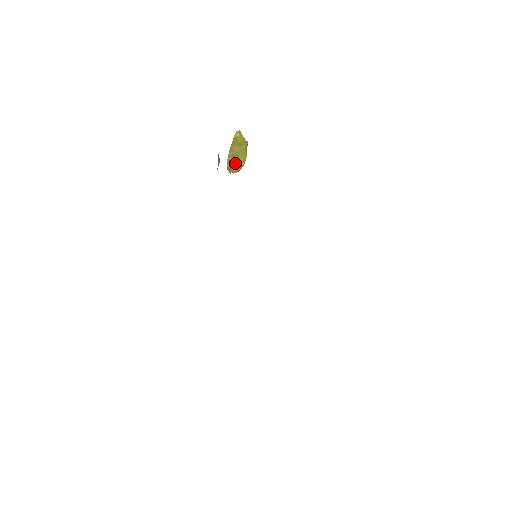
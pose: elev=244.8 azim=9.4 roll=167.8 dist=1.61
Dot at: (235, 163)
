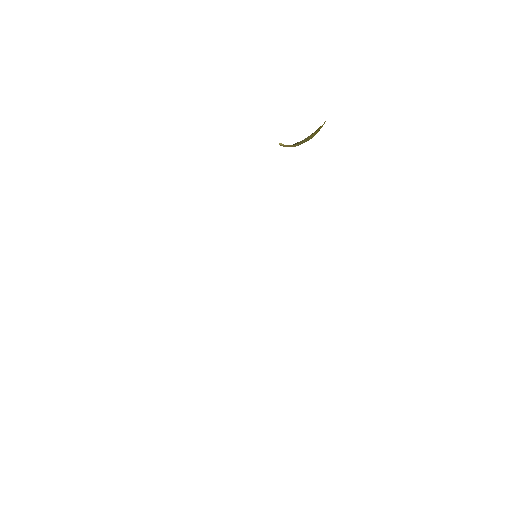
Dot at: occluded
